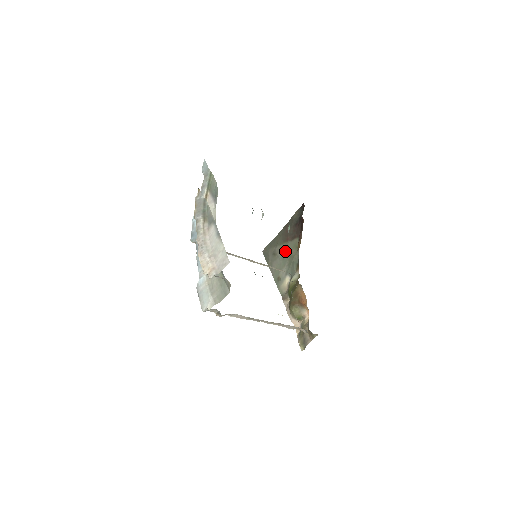
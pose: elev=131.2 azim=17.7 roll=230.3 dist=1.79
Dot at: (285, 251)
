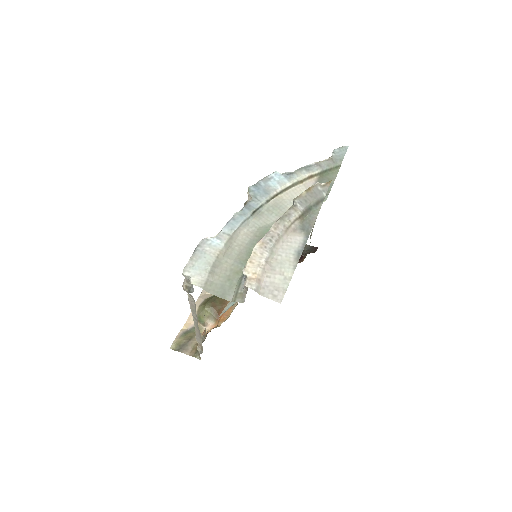
Dot at: occluded
